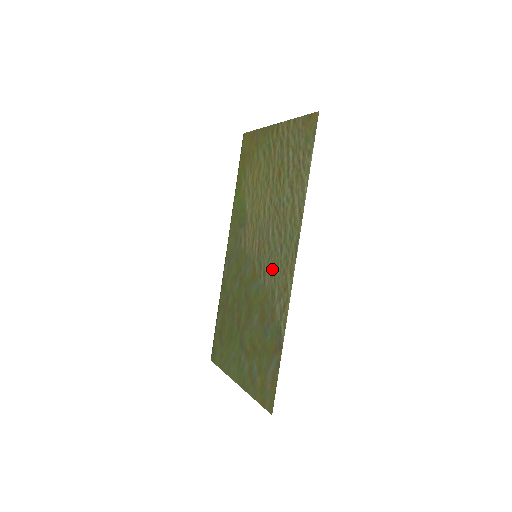
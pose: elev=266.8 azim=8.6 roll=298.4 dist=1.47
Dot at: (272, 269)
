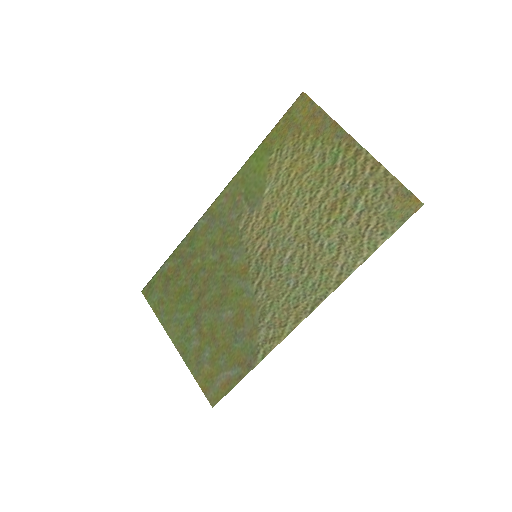
Dot at: (273, 292)
